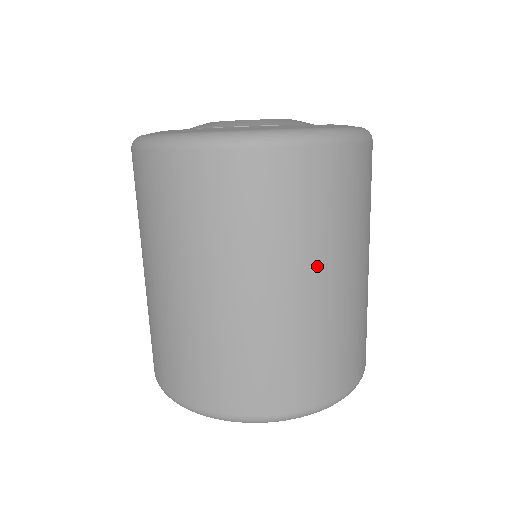
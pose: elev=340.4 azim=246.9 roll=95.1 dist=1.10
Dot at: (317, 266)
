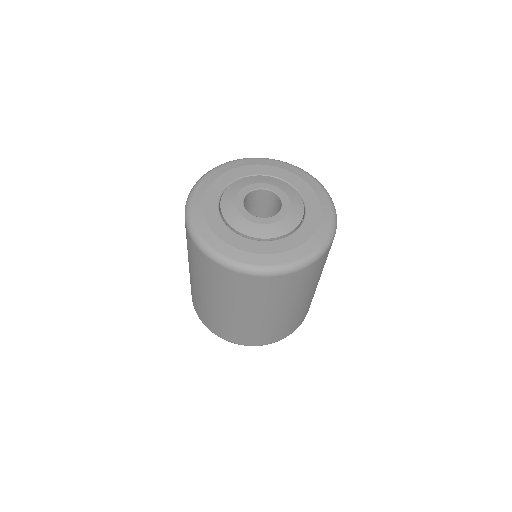
Dot at: (294, 302)
